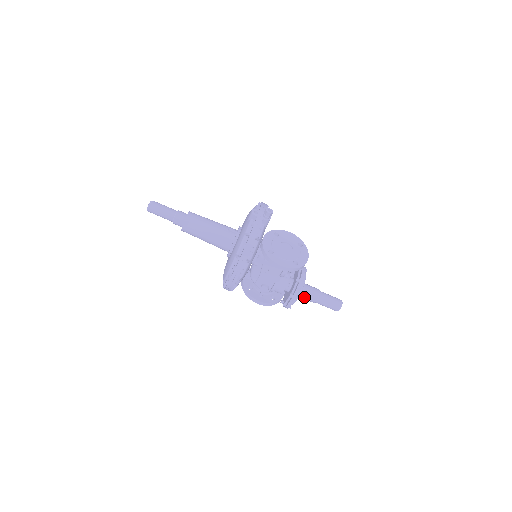
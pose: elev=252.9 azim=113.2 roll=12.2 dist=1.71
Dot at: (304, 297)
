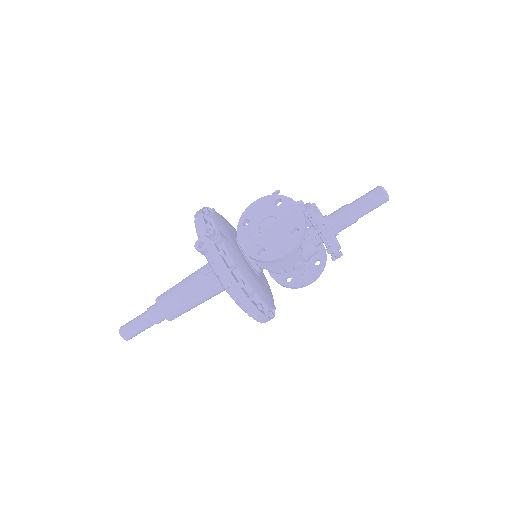
Dot at: occluded
